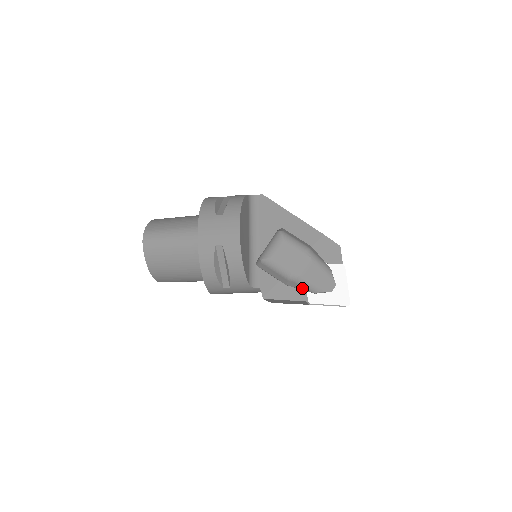
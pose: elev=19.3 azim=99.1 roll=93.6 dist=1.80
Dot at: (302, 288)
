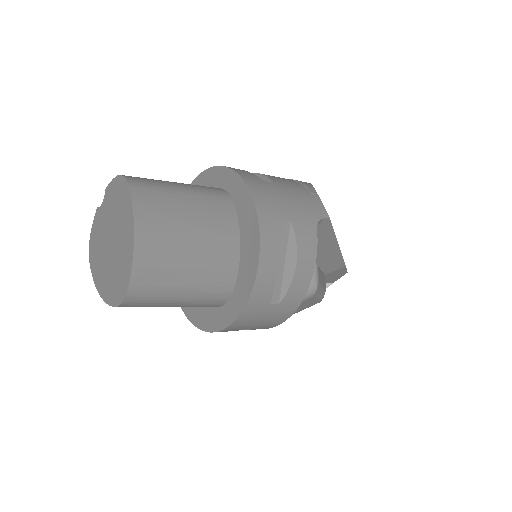
Dot at: occluded
